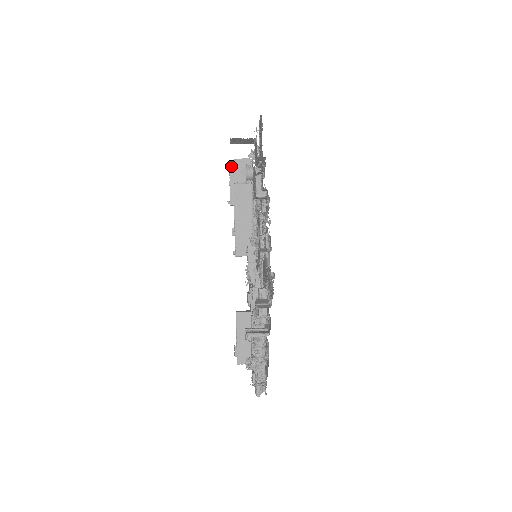
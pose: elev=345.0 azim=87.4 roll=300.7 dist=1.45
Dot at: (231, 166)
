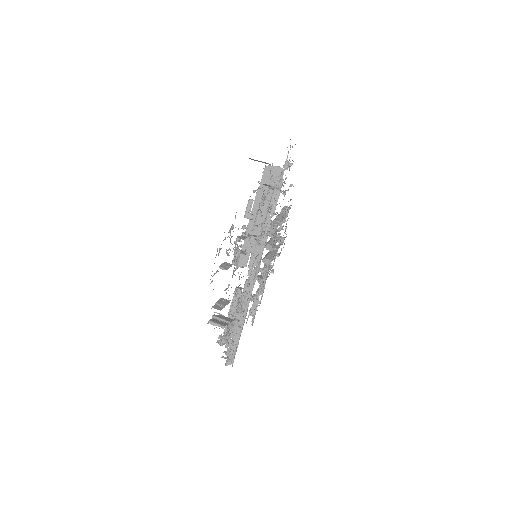
Dot at: (265, 171)
